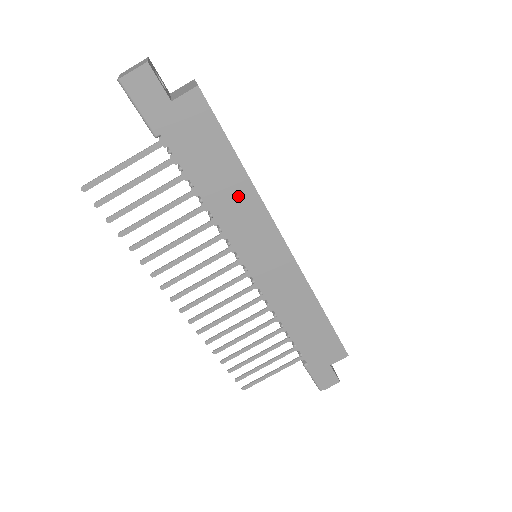
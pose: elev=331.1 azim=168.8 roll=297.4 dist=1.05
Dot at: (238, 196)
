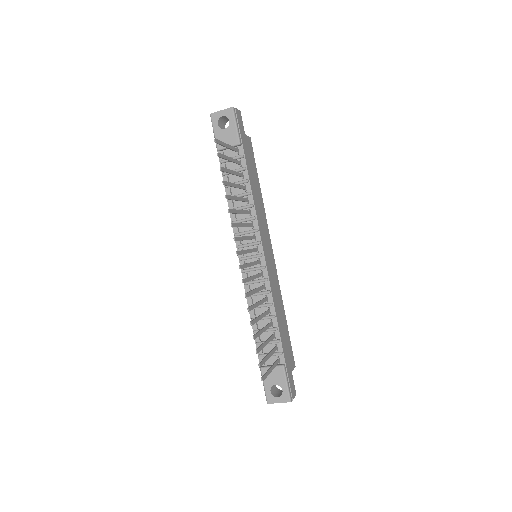
Dot at: (260, 203)
